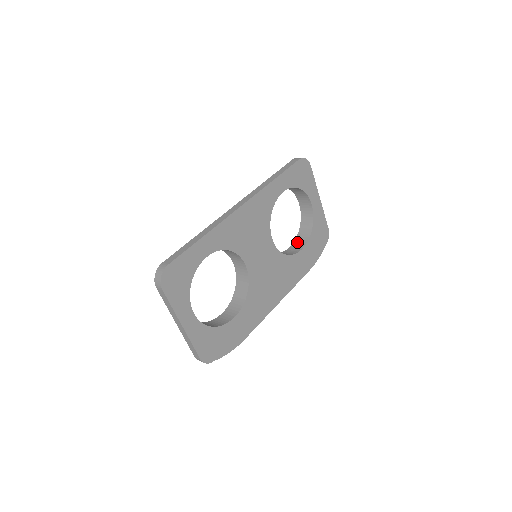
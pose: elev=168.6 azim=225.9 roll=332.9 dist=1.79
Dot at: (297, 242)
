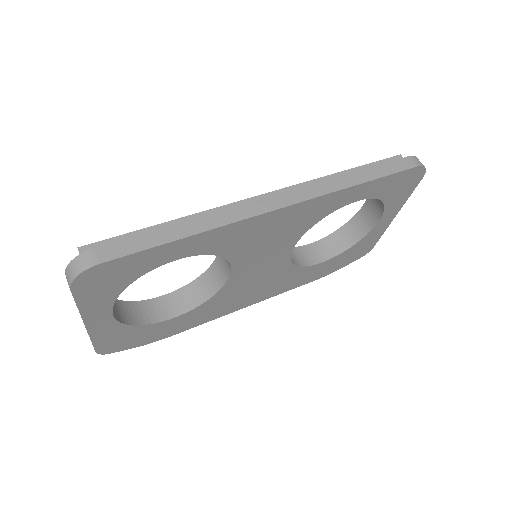
Dot at: (324, 244)
